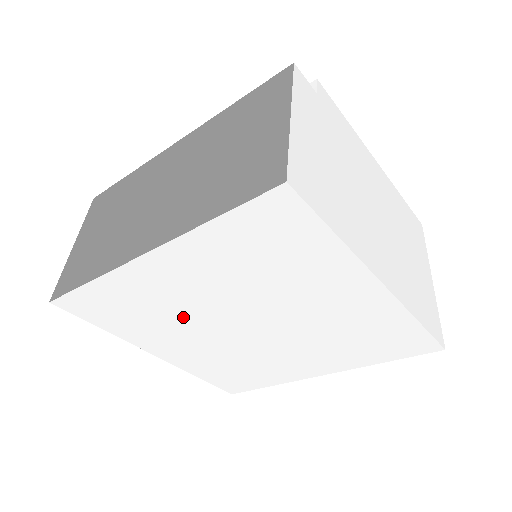
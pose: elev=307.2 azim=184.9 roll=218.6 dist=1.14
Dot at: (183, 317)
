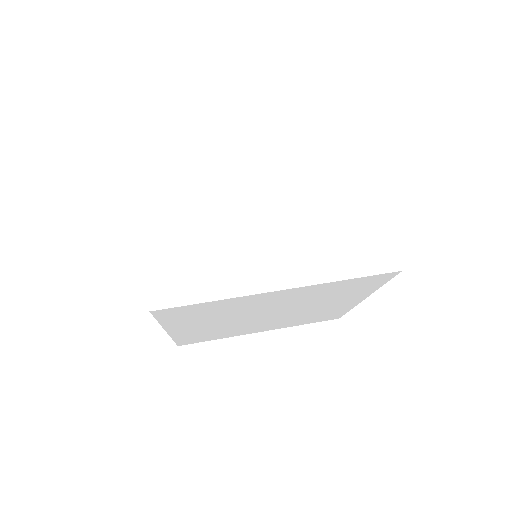
Dot at: (233, 327)
